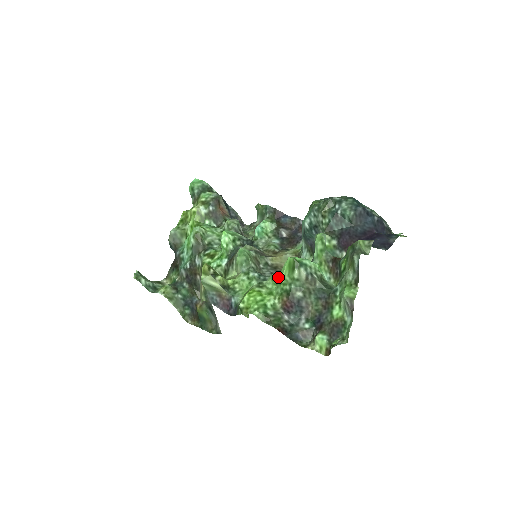
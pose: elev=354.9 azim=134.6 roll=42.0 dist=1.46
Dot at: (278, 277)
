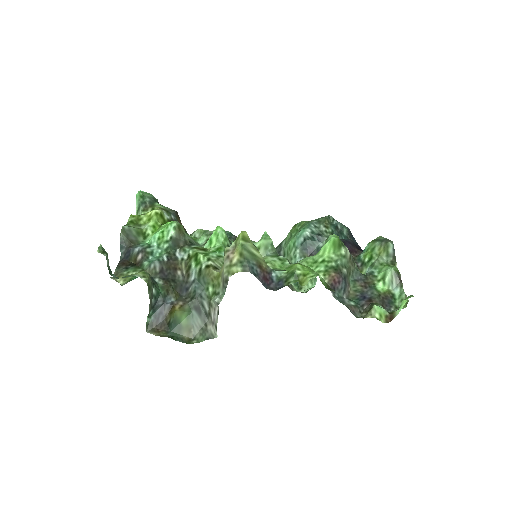
Dot at: (314, 259)
